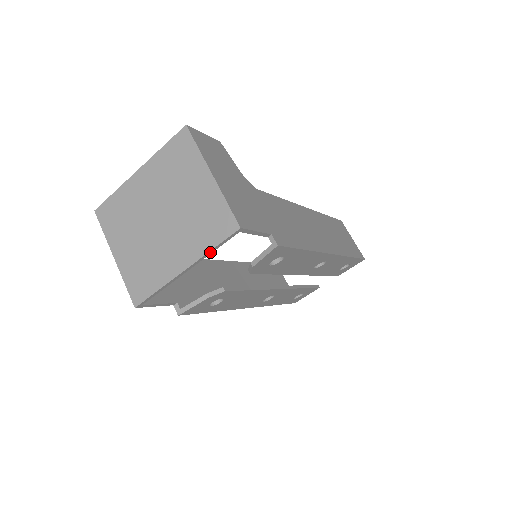
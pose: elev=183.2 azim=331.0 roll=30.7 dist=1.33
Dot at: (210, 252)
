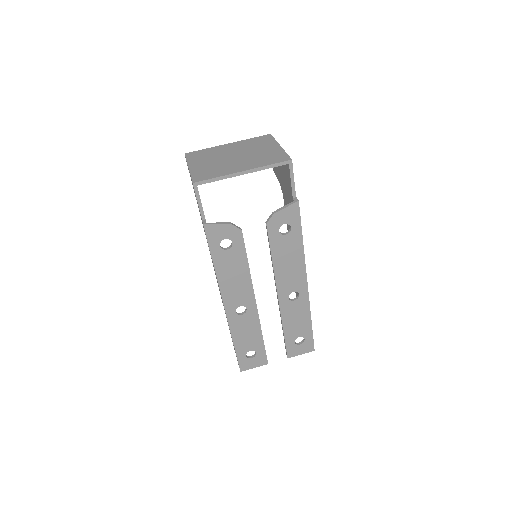
Dot at: (265, 168)
